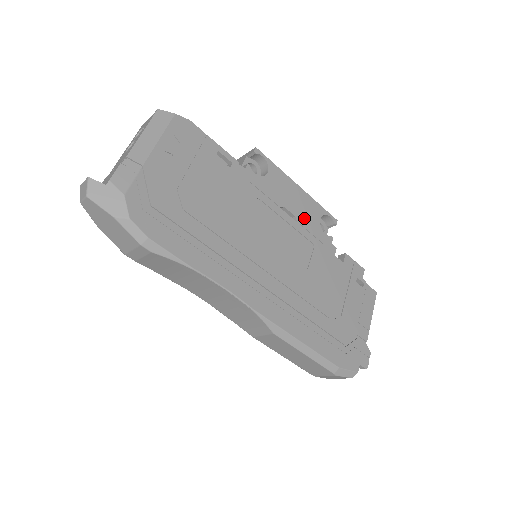
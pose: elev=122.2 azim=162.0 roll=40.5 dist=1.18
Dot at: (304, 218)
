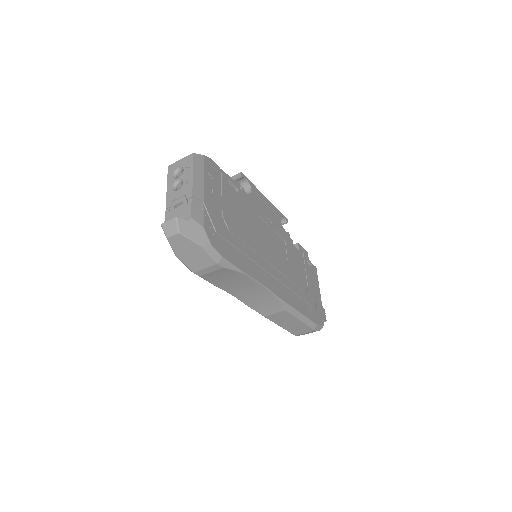
Dot at: (275, 222)
